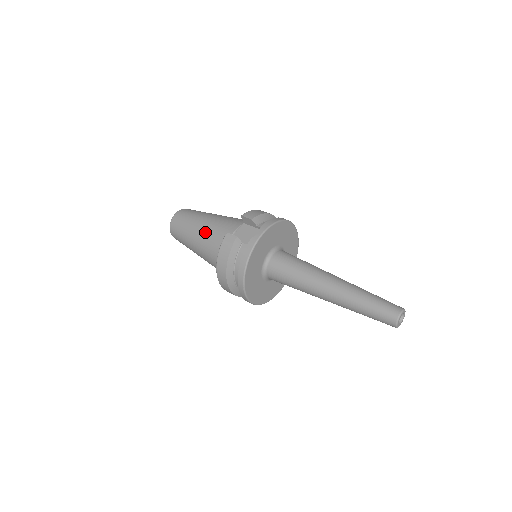
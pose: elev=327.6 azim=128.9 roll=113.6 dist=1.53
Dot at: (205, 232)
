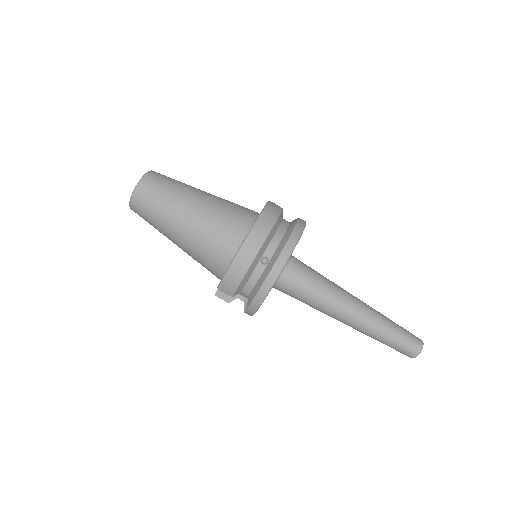
Dot at: occluded
